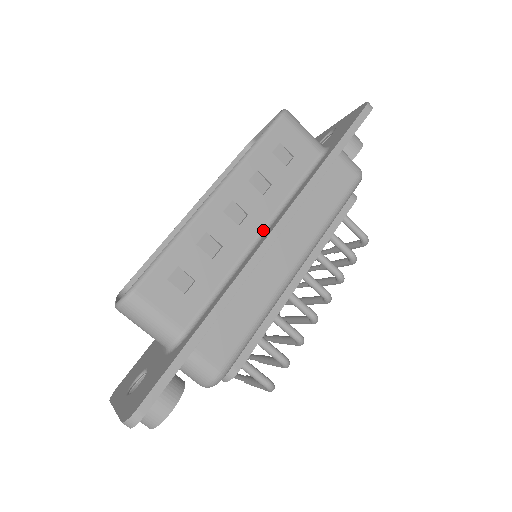
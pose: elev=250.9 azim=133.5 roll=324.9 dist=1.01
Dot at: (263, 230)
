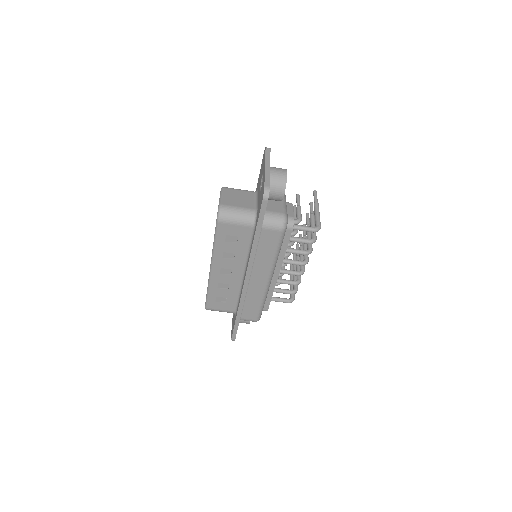
Dot at: (243, 272)
